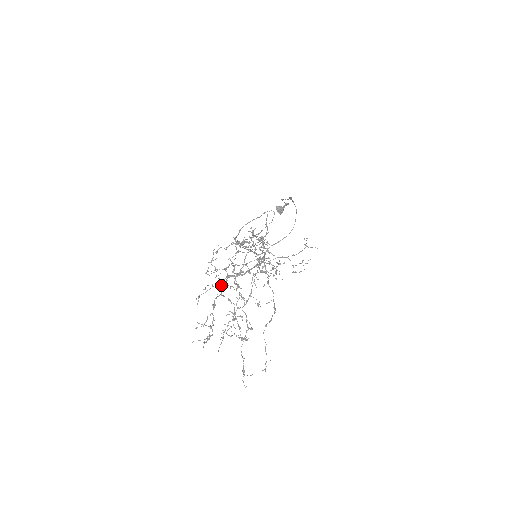
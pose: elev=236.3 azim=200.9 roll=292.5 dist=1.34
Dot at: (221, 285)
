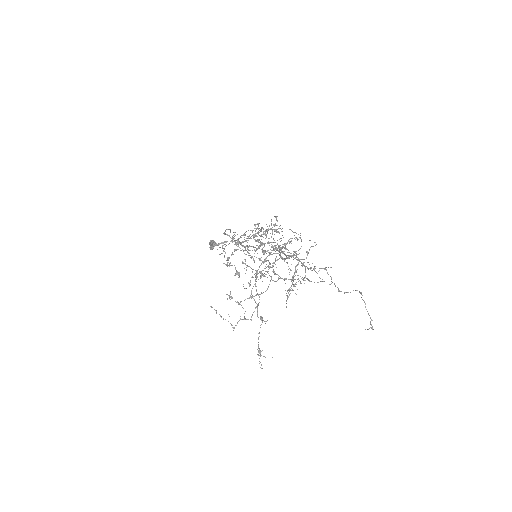
Dot at: (271, 252)
